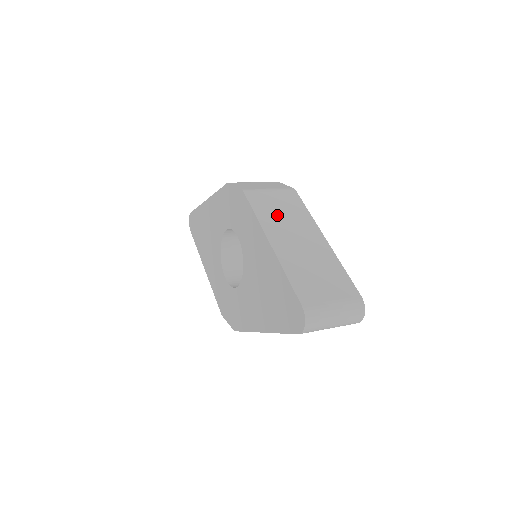
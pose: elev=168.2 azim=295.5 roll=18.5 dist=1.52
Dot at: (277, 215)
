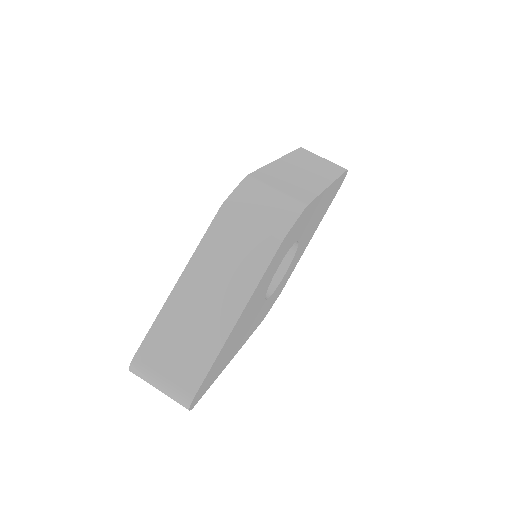
Dot at: (221, 257)
